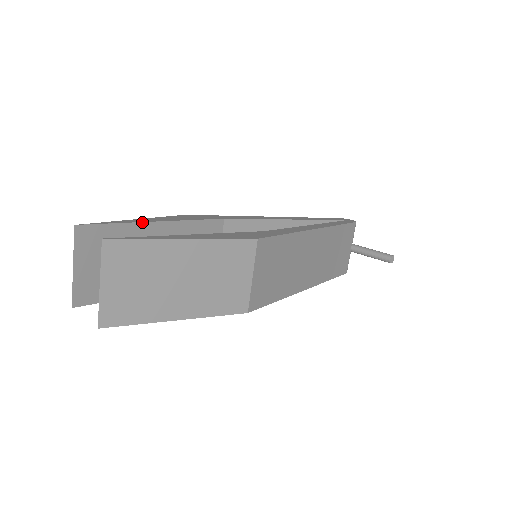
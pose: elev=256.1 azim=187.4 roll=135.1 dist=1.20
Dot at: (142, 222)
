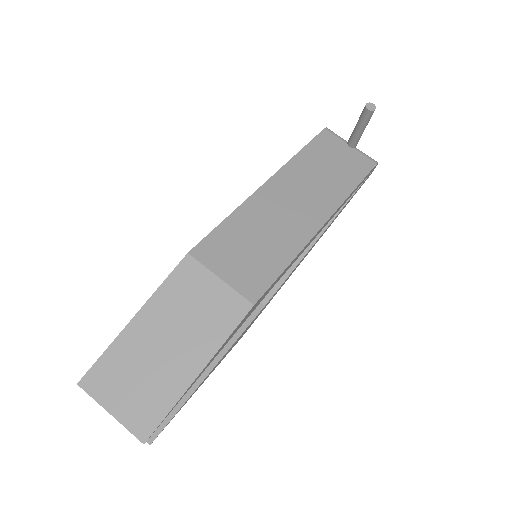
Dot at: occluded
